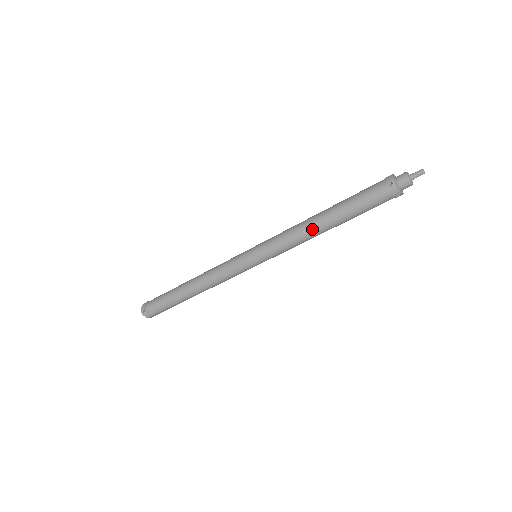
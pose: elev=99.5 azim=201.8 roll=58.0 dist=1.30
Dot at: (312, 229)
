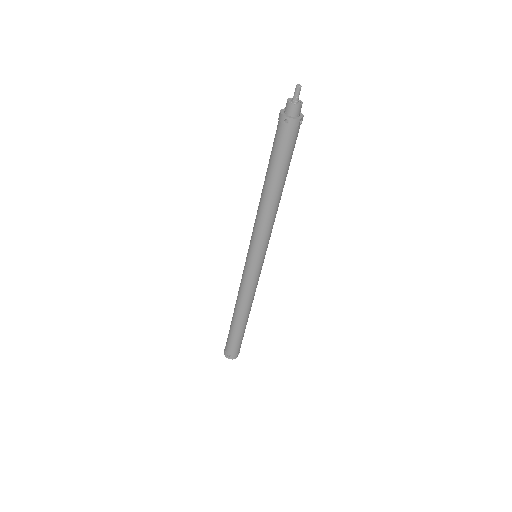
Dot at: (269, 205)
